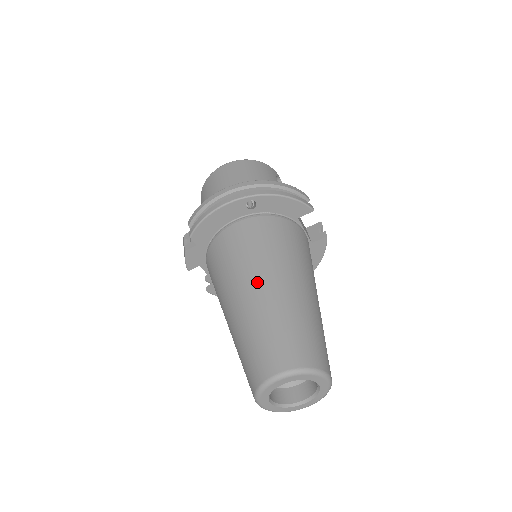
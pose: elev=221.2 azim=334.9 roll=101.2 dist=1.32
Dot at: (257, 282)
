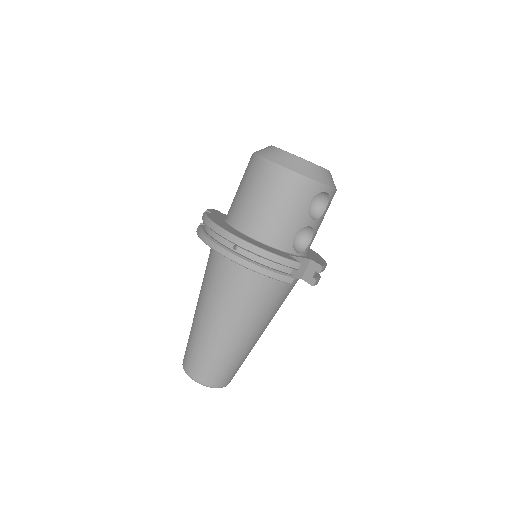
Dot at: (207, 315)
